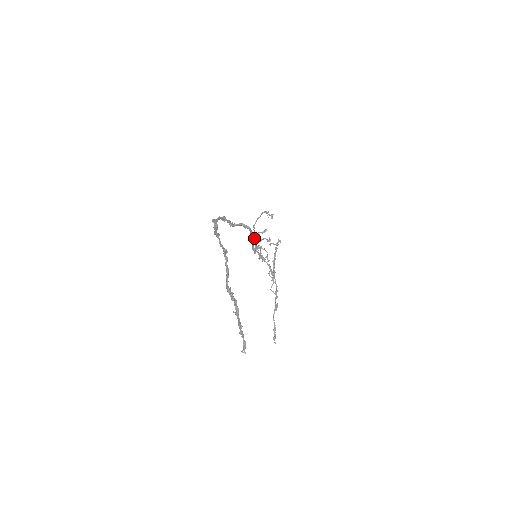
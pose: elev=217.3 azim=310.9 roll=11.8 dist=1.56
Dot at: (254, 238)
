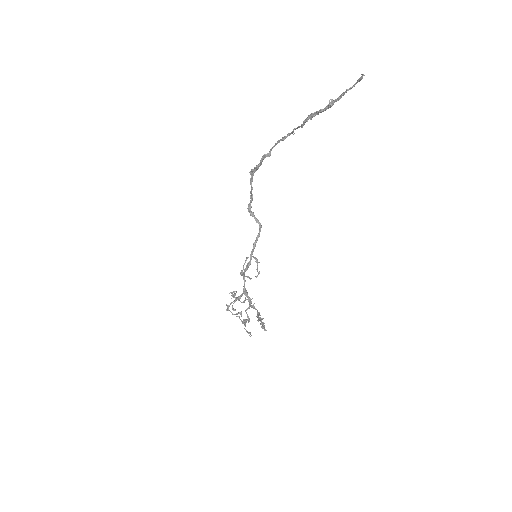
Dot at: (242, 270)
